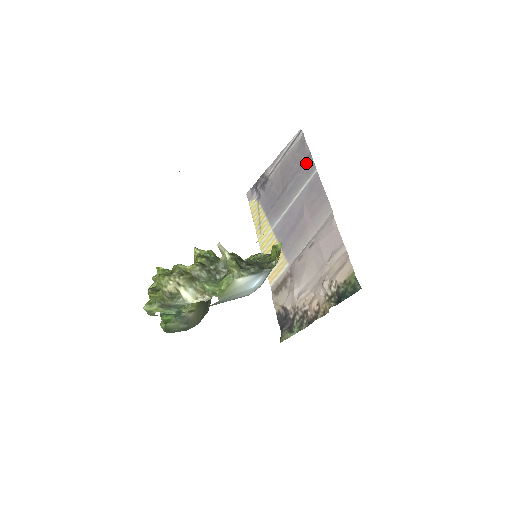
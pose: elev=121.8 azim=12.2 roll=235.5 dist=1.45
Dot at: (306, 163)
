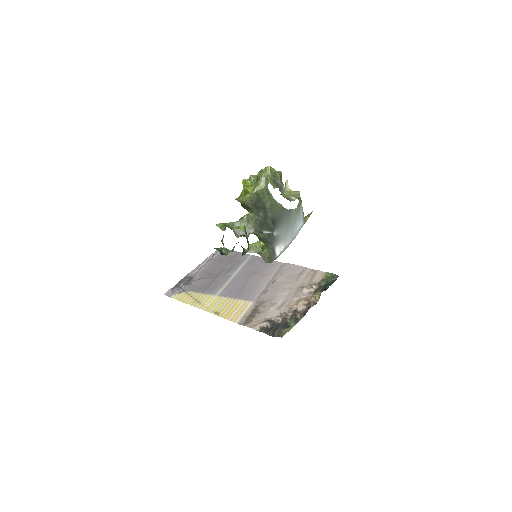
Dot at: (237, 257)
